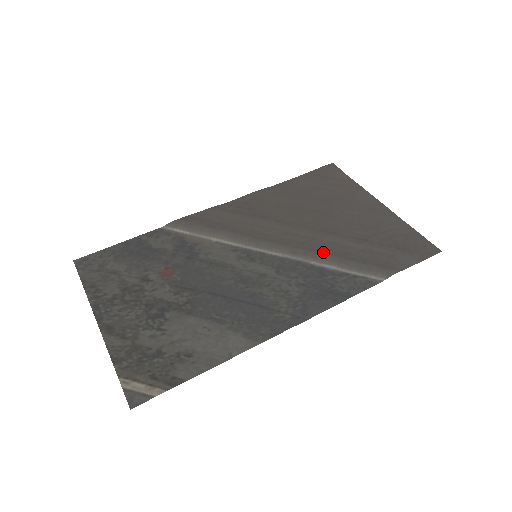
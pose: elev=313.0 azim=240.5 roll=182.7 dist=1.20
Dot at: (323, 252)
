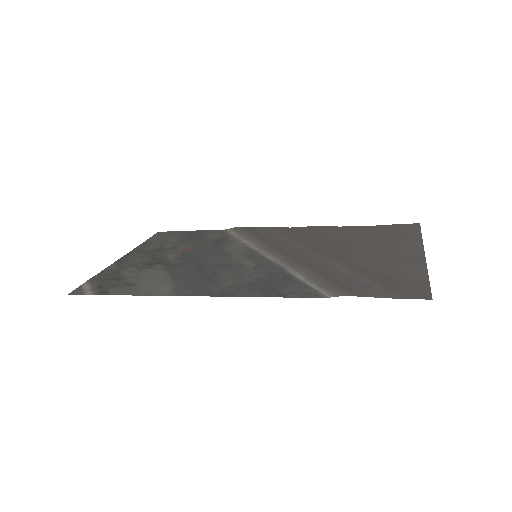
Dot at: (307, 265)
